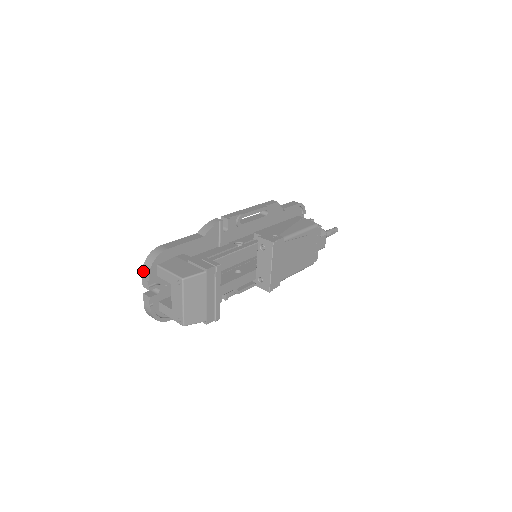
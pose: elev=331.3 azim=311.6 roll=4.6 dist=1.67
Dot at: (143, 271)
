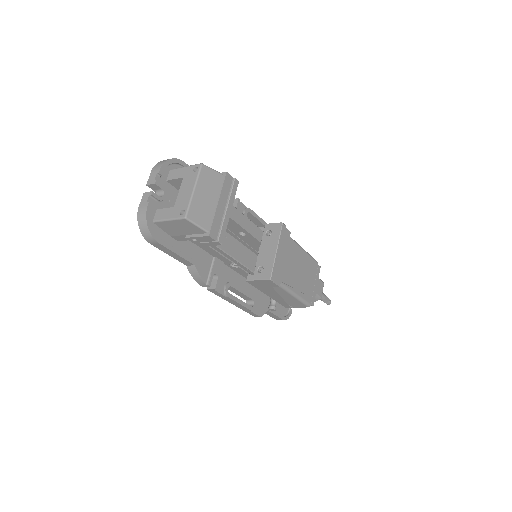
Dot at: (154, 168)
